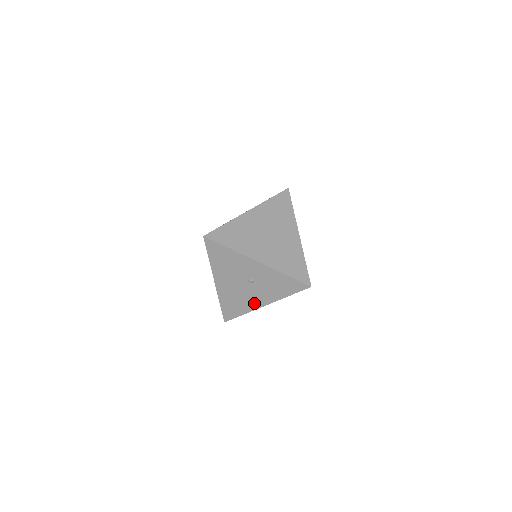
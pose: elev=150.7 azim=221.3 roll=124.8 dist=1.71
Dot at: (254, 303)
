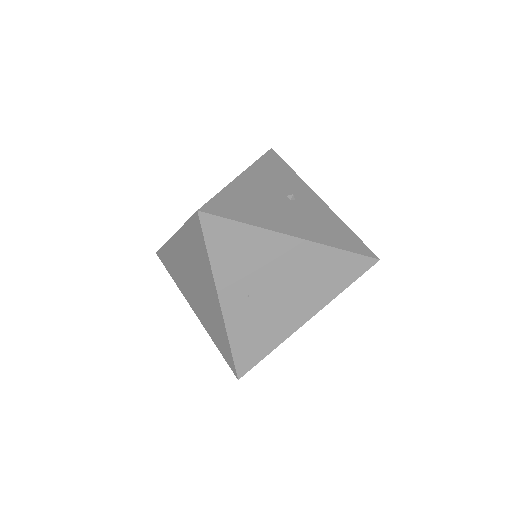
Dot at: occluded
